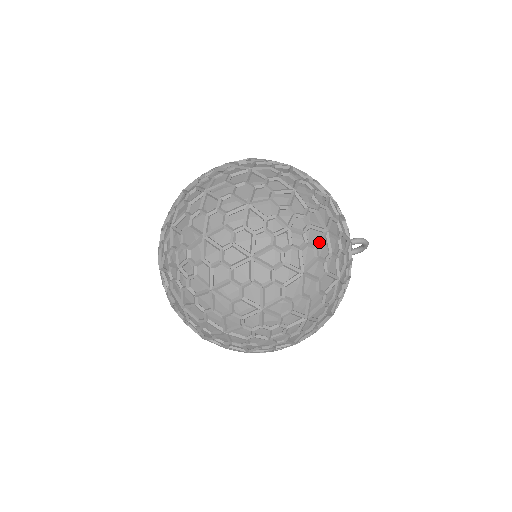
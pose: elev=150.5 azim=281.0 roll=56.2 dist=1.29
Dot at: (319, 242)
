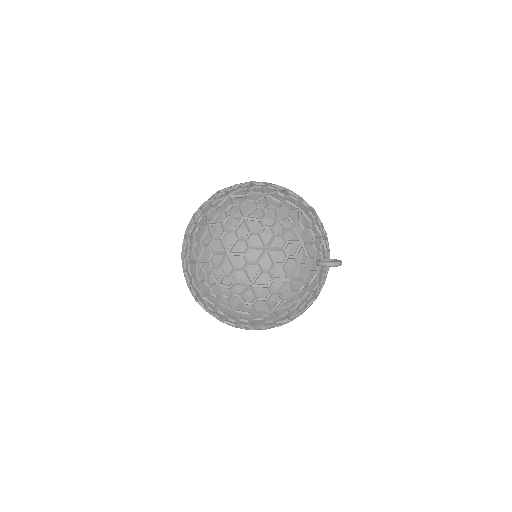
Dot at: (243, 294)
